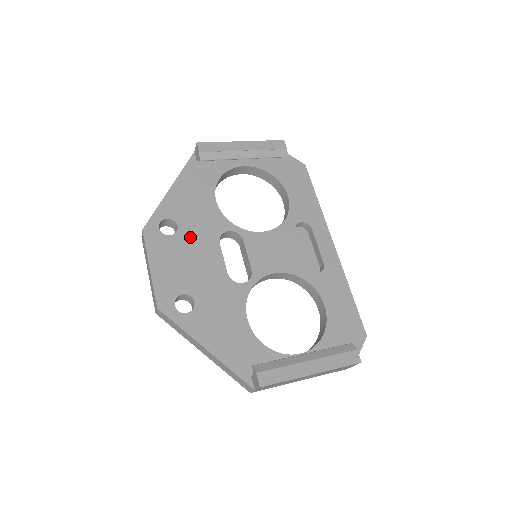
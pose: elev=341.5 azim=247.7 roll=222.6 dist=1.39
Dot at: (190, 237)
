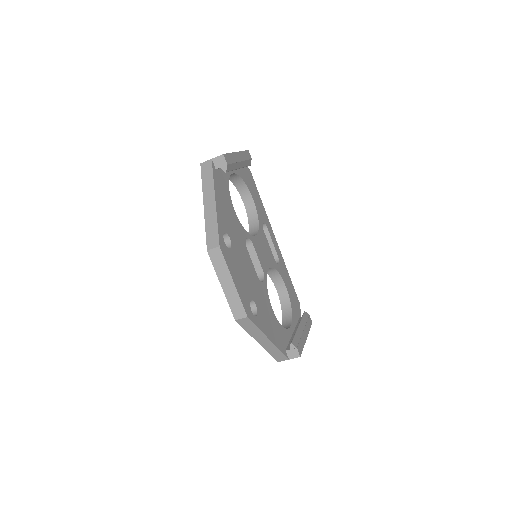
Dot at: (237, 248)
